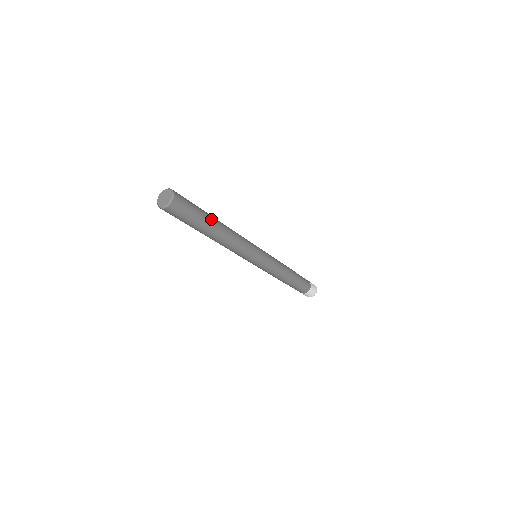
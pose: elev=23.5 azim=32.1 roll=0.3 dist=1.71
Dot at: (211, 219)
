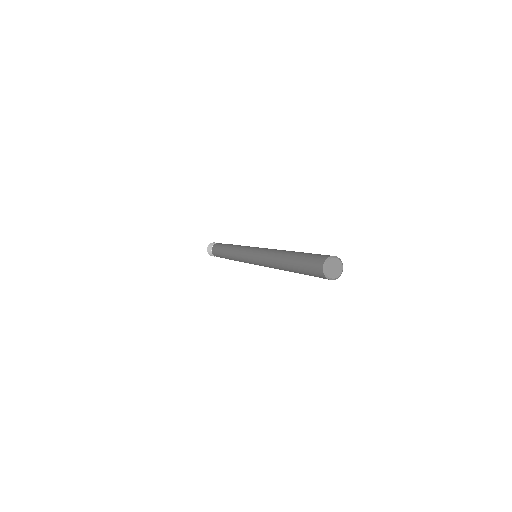
Dot at: occluded
